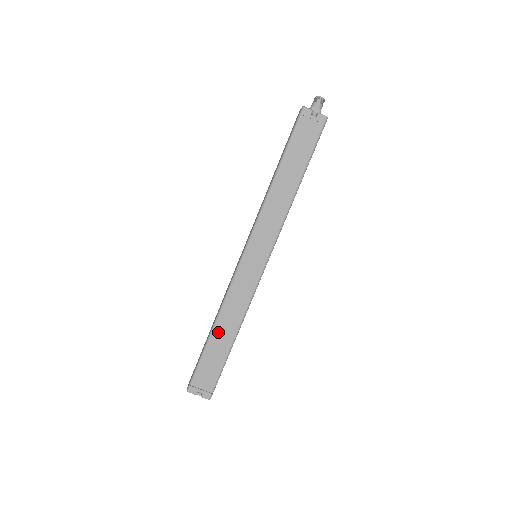
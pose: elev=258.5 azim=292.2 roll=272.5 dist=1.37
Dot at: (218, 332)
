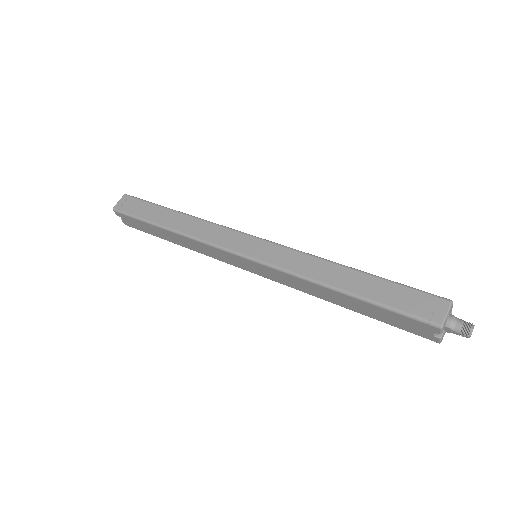
Dot at: (169, 233)
